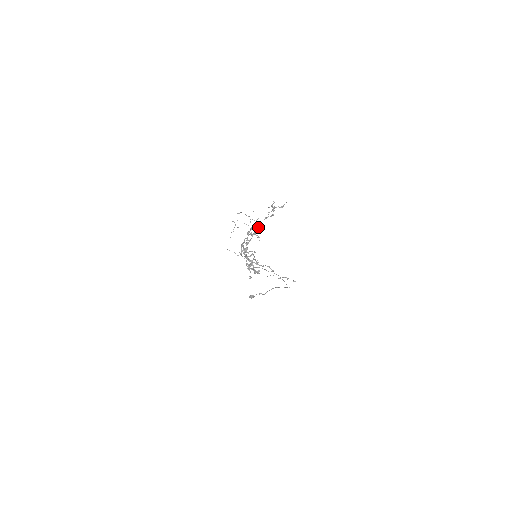
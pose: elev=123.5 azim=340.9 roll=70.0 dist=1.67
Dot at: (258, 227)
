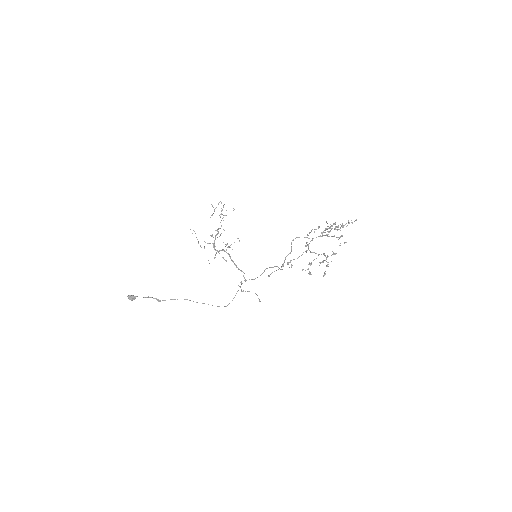
Dot at: (323, 232)
